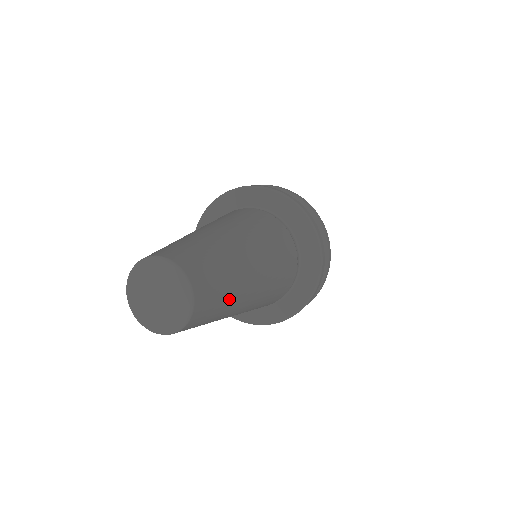
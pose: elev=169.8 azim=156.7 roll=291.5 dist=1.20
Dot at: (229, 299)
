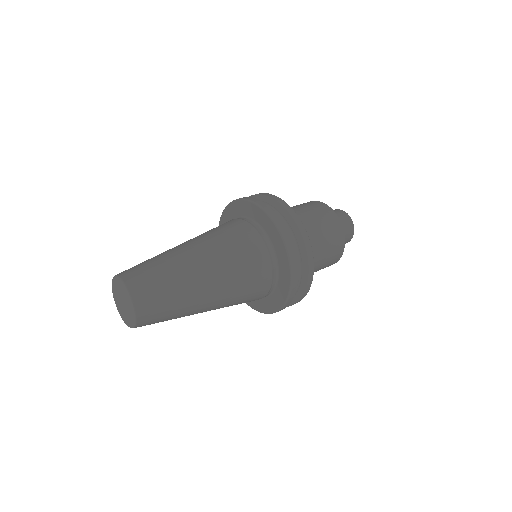
Dot at: (175, 317)
